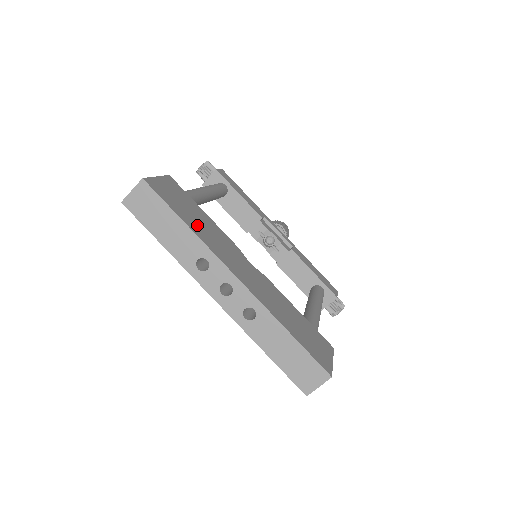
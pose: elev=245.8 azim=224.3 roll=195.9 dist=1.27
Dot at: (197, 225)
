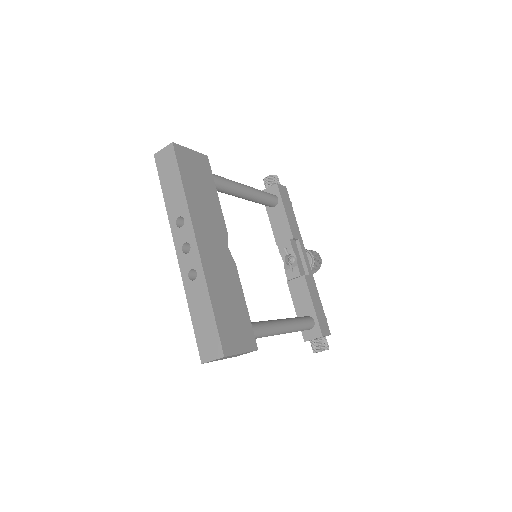
Dot at: (196, 194)
